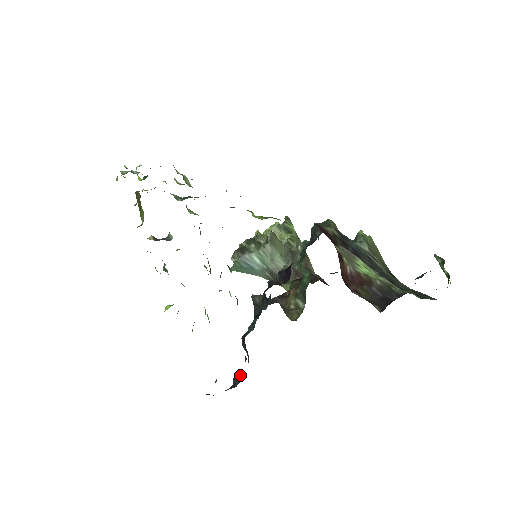
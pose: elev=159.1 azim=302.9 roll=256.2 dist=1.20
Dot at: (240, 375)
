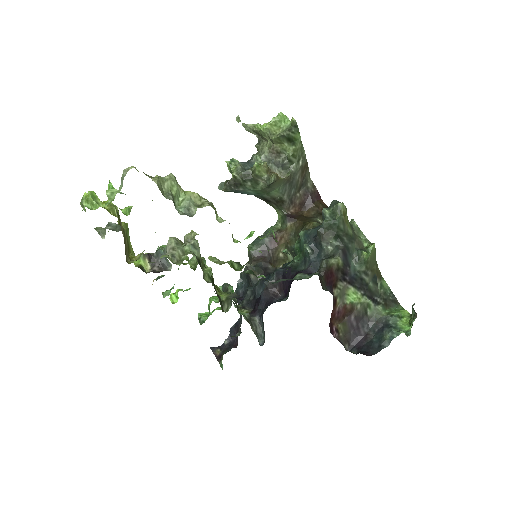
Dot at: (235, 333)
